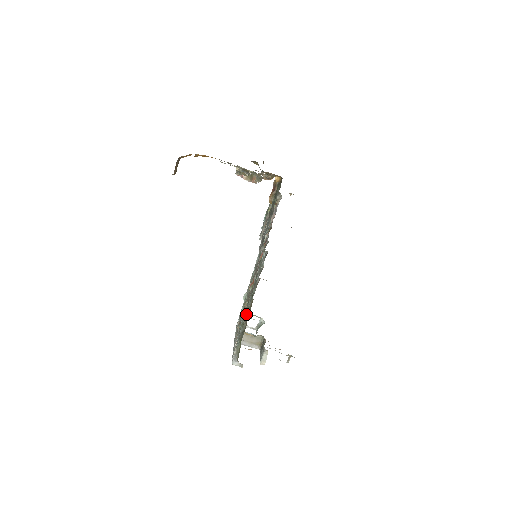
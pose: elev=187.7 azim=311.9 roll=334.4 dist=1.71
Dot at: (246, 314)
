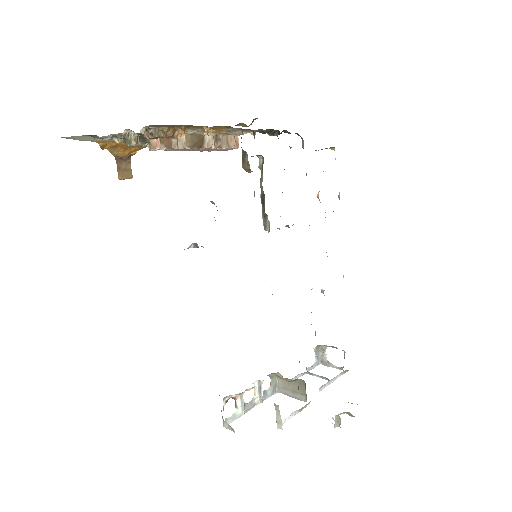
Dot at: occluded
